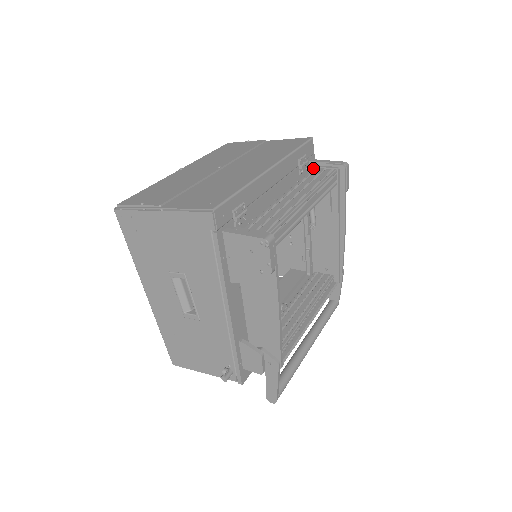
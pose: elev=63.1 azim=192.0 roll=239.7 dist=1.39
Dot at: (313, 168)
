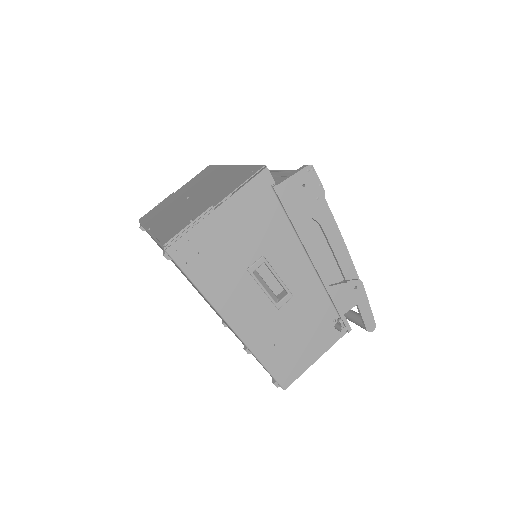
Dot at: occluded
